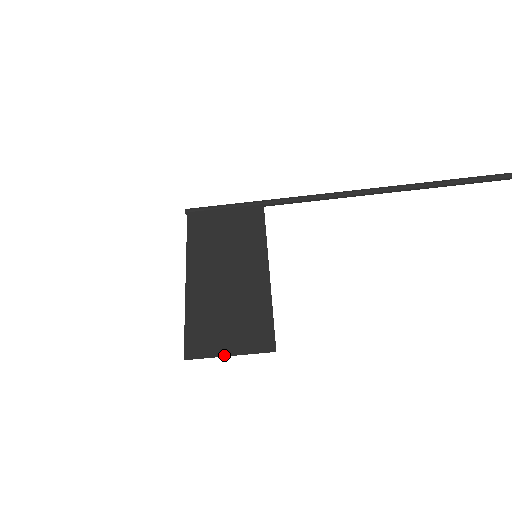
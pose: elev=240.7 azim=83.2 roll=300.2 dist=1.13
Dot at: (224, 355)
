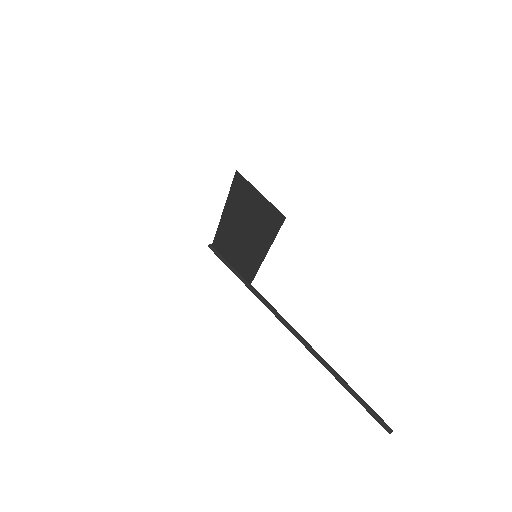
Dot at: (258, 191)
